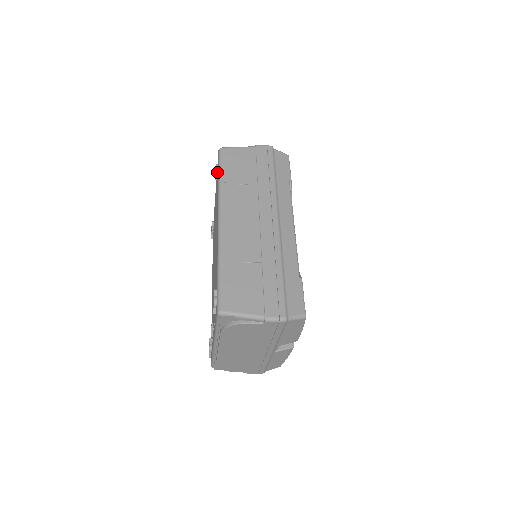
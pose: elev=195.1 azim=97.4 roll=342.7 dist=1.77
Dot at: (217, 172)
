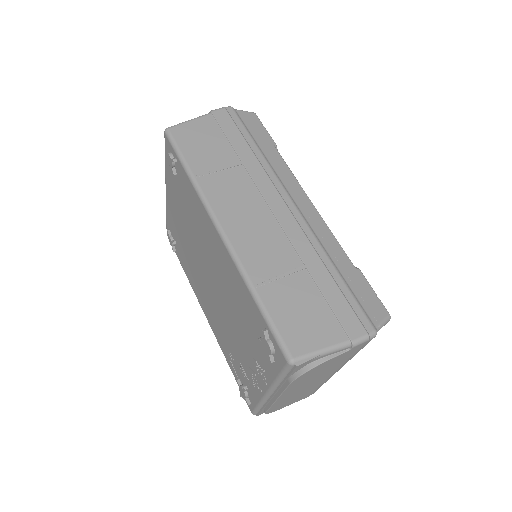
Dot at: (174, 164)
